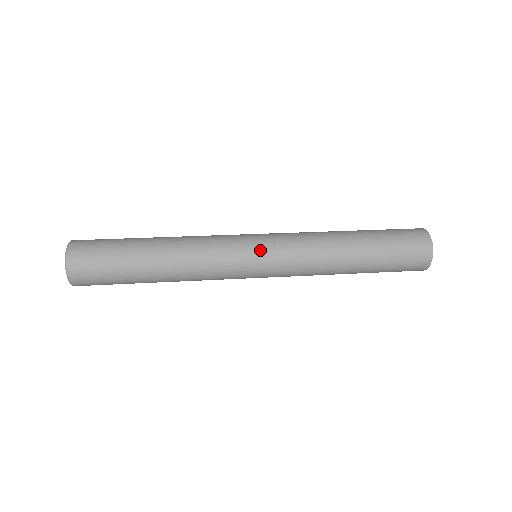
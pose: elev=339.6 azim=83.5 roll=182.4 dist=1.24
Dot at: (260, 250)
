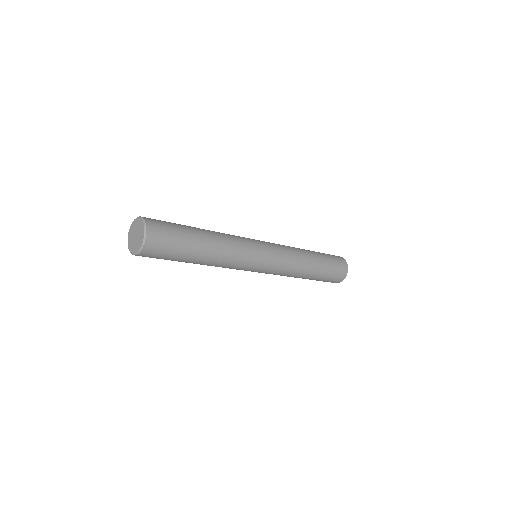
Dot at: (267, 258)
